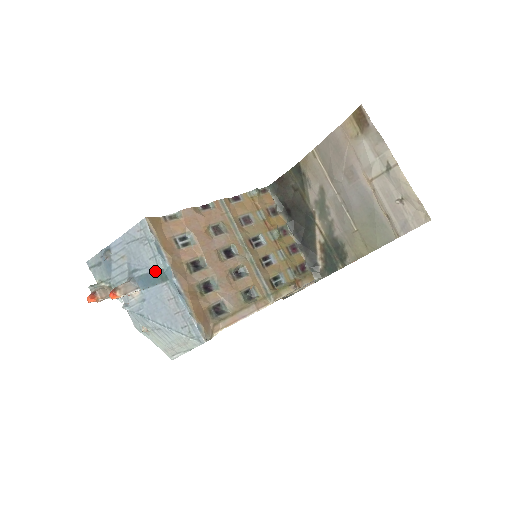
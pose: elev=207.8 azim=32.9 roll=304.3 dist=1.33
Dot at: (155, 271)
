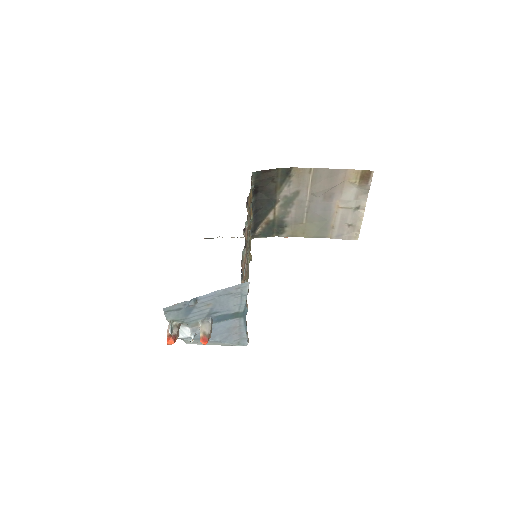
Dot at: (234, 312)
